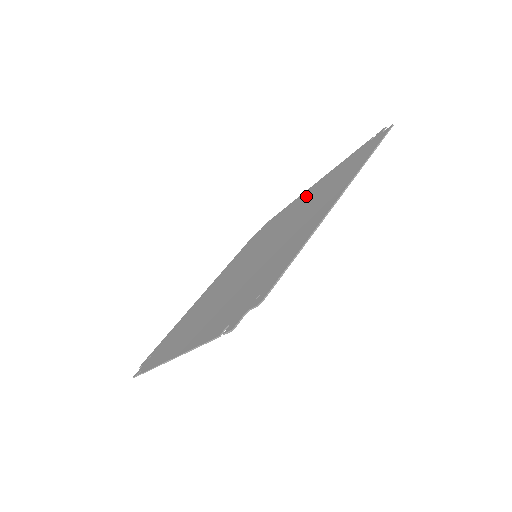
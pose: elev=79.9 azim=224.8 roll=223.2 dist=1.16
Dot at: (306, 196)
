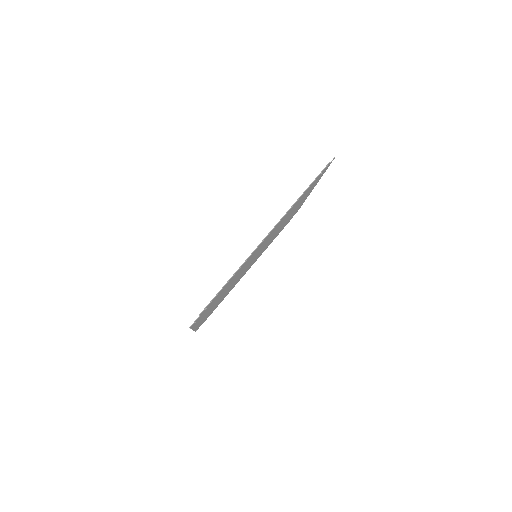
Dot at: occluded
